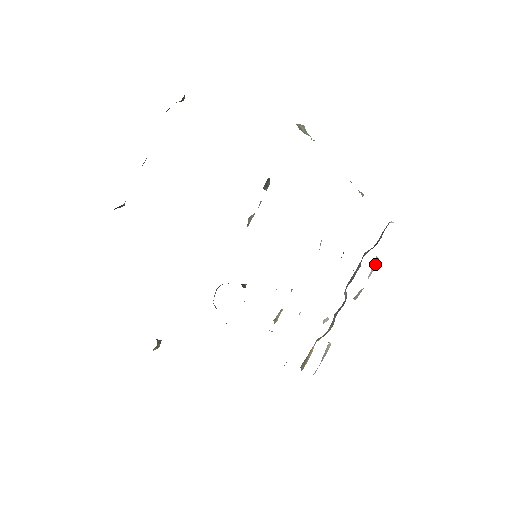
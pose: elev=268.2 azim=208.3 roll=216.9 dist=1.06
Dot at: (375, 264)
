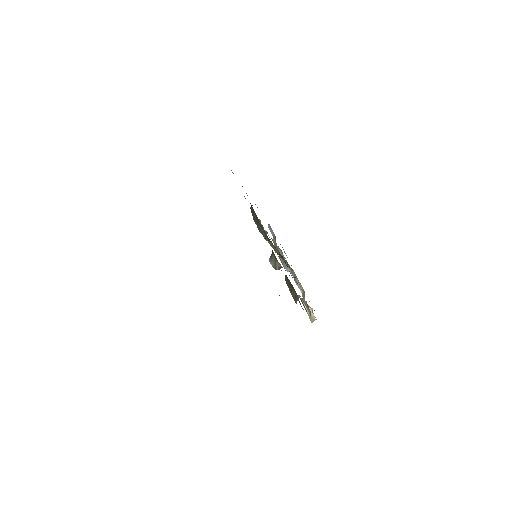
Dot at: occluded
